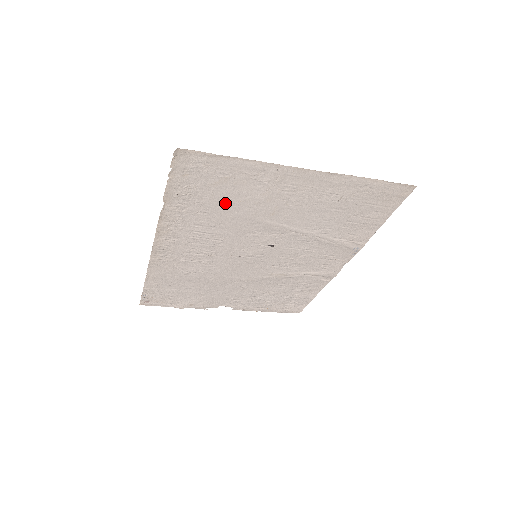
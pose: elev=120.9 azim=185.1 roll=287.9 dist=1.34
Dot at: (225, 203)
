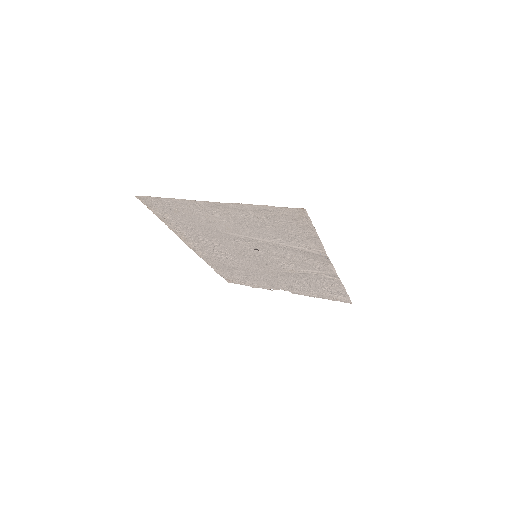
Dot at: (194, 223)
